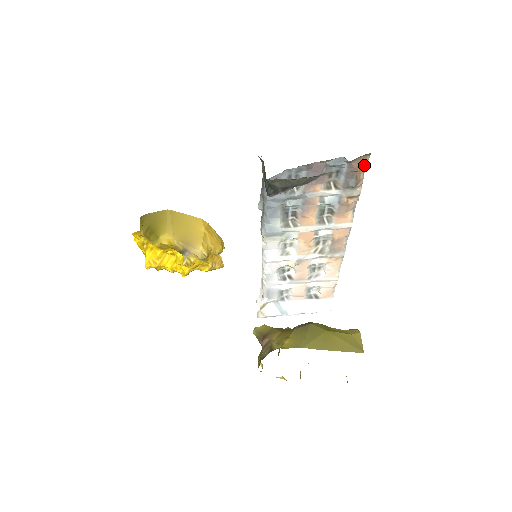
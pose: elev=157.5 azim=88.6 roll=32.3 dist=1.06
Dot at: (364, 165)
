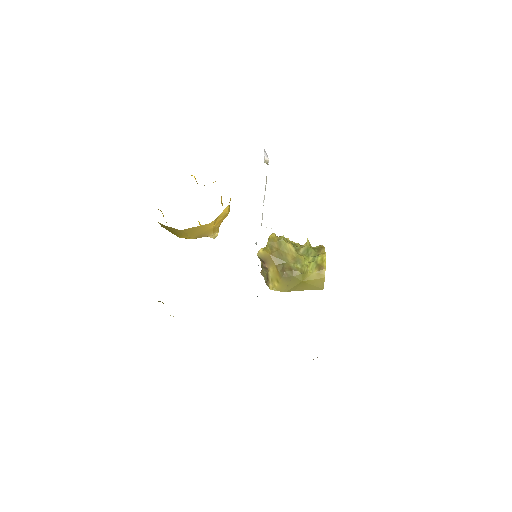
Dot at: occluded
